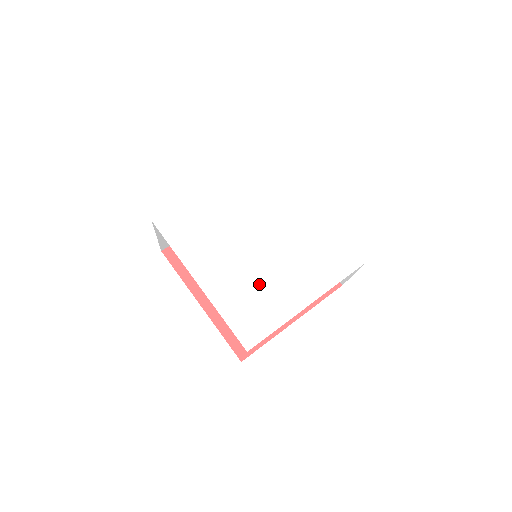
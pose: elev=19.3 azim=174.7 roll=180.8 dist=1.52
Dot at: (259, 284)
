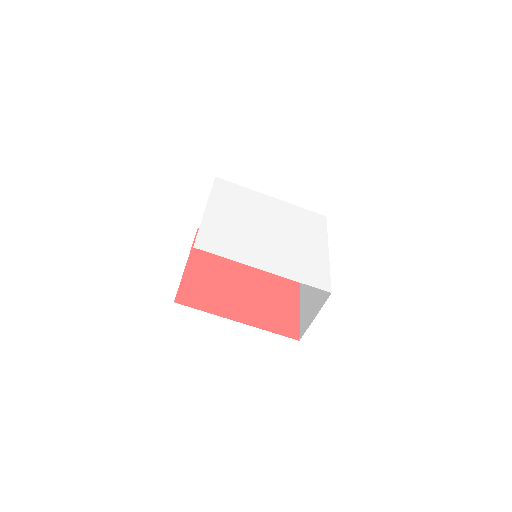
Dot at: (295, 253)
